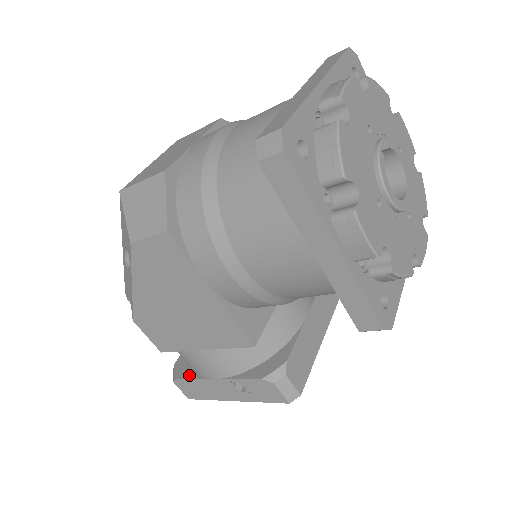
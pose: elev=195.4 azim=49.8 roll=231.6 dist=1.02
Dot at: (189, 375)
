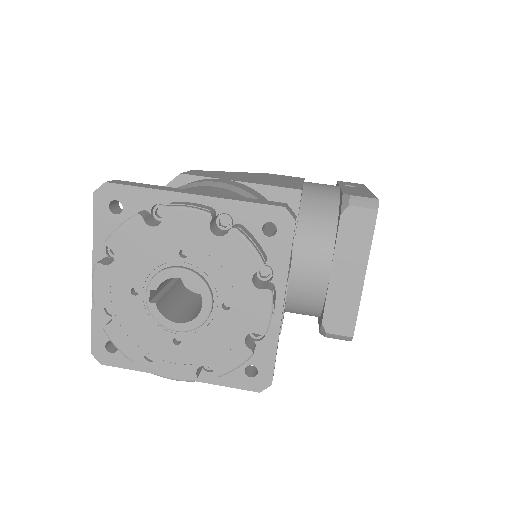
Dot at: occluded
